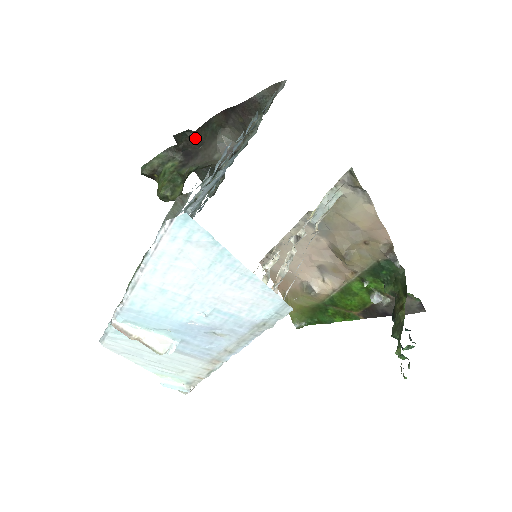
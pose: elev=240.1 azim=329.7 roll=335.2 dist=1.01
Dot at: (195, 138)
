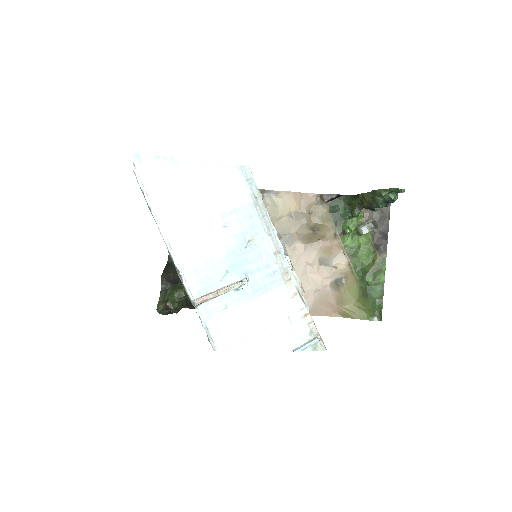
Dot at: (168, 272)
